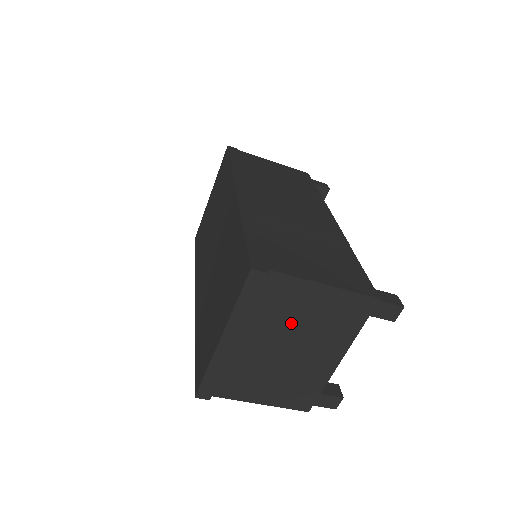
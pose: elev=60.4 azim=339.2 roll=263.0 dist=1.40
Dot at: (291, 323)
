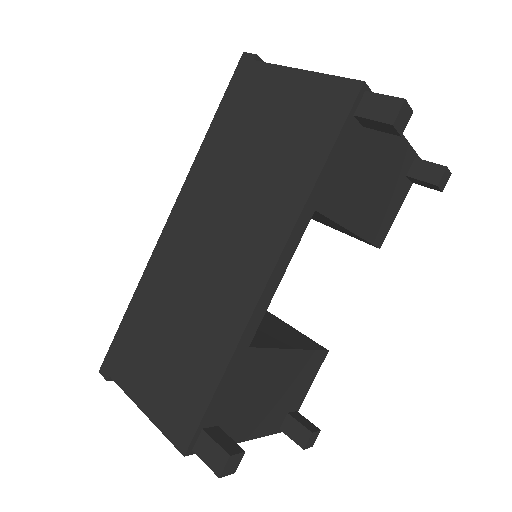
Dot at: occluded
